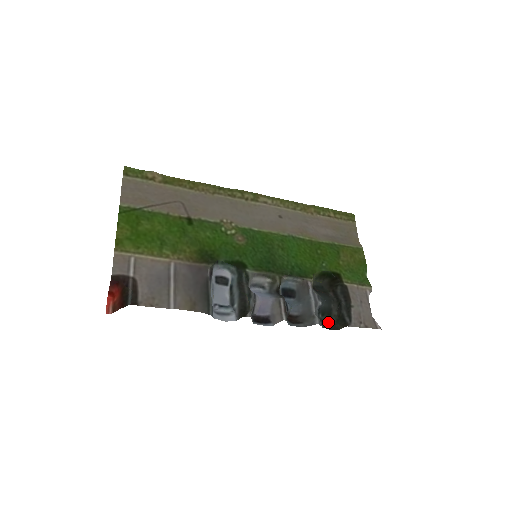
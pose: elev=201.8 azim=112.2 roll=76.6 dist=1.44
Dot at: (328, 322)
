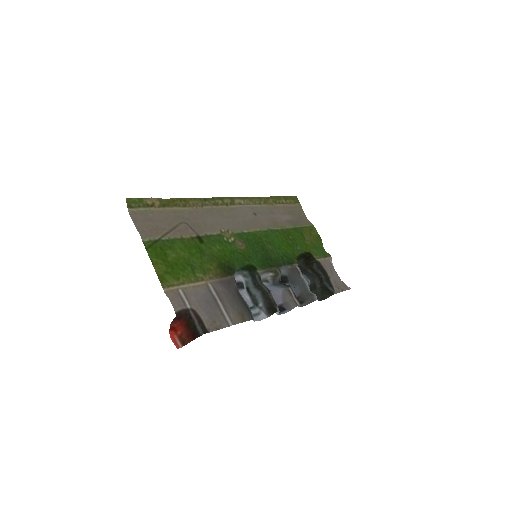
Dot at: (317, 295)
